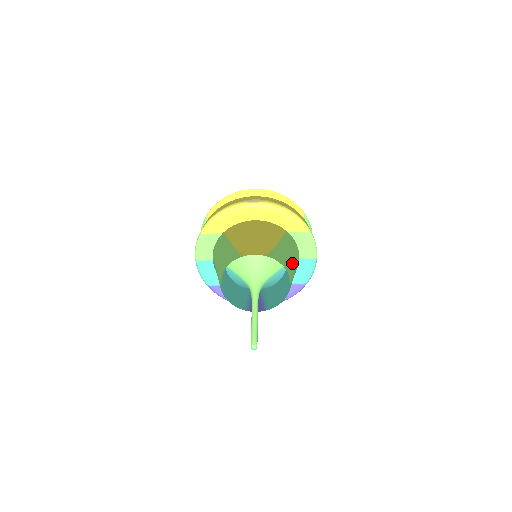
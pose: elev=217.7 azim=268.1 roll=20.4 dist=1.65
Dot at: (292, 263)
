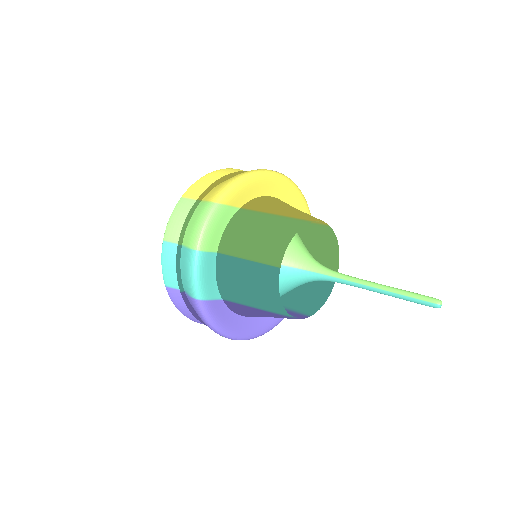
Dot at: occluded
